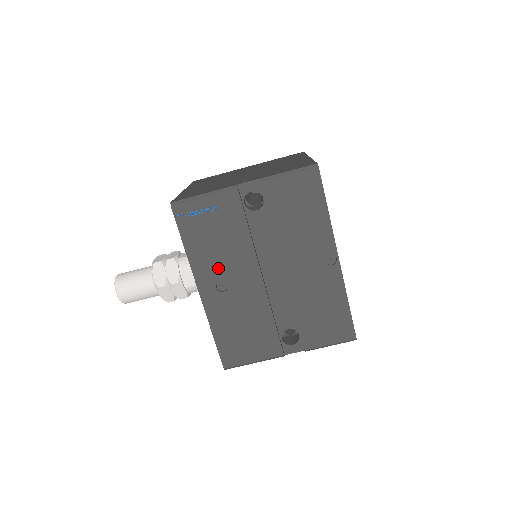
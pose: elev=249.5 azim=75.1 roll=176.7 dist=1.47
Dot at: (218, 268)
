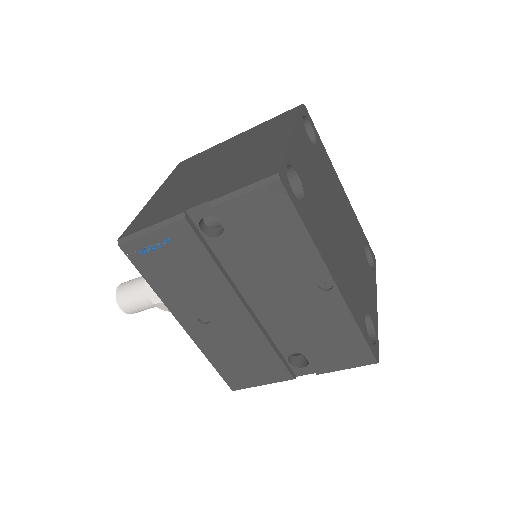
Dot at: (193, 302)
